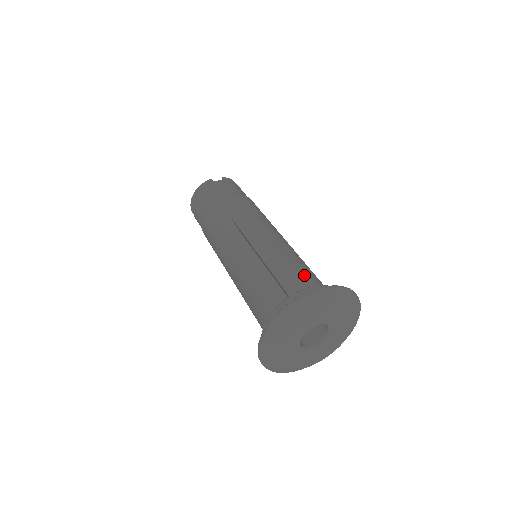
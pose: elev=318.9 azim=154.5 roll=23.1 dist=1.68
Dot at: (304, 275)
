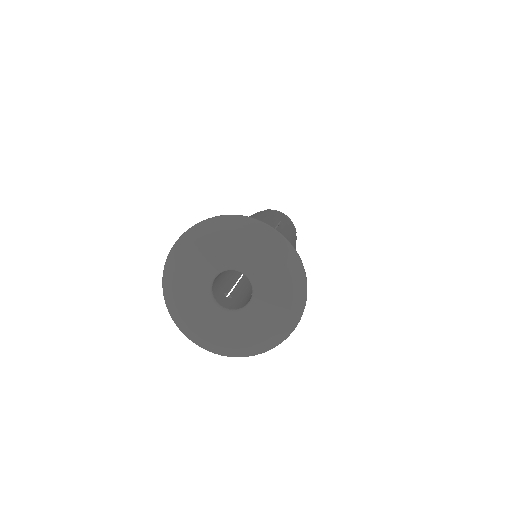
Dot at: occluded
